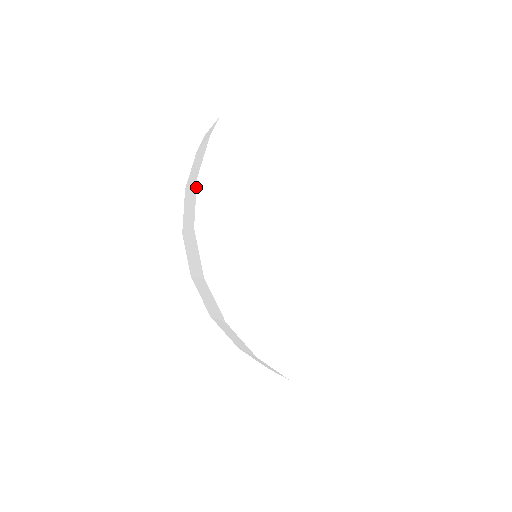
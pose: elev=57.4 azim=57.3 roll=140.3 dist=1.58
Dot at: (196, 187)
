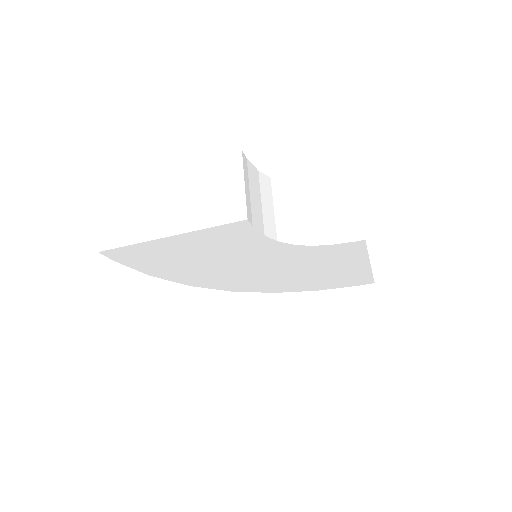
Dot at: (157, 277)
